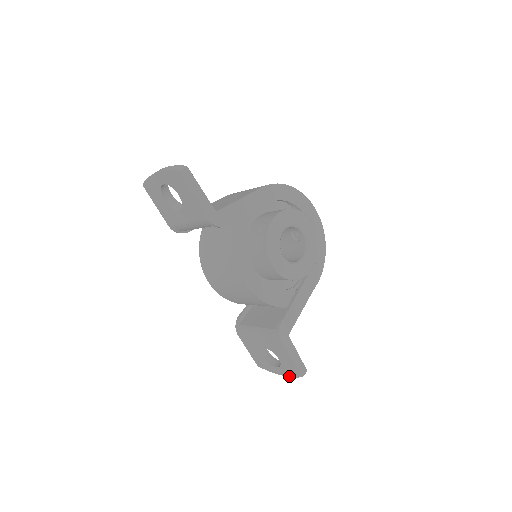
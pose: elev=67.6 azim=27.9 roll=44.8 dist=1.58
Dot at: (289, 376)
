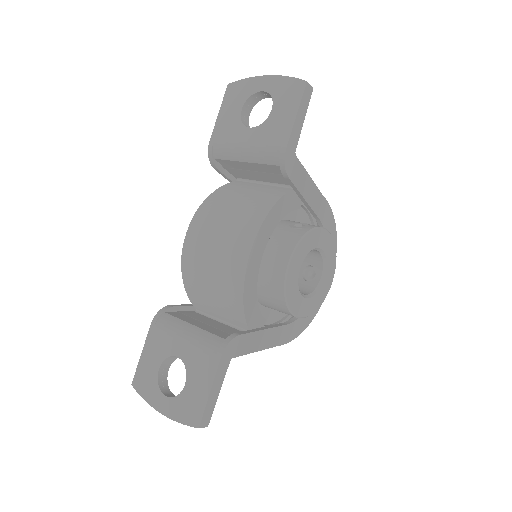
Dot at: (174, 419)
